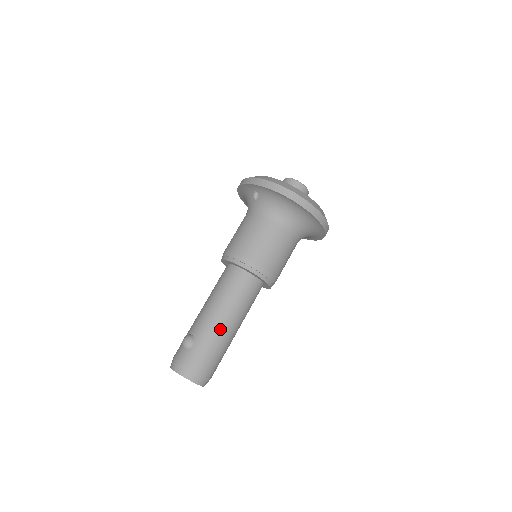
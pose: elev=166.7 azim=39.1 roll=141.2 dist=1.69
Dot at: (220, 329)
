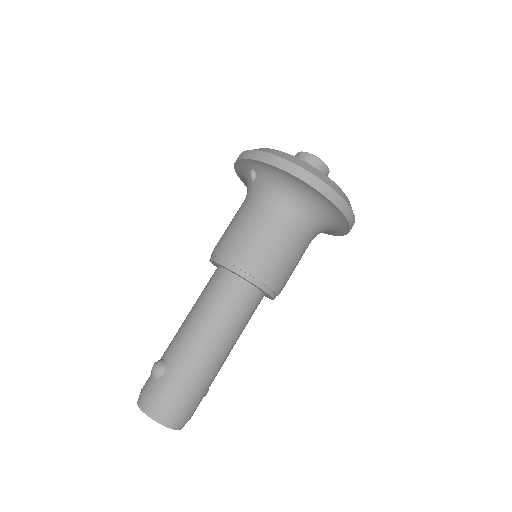
Dot at: (200, 354)
